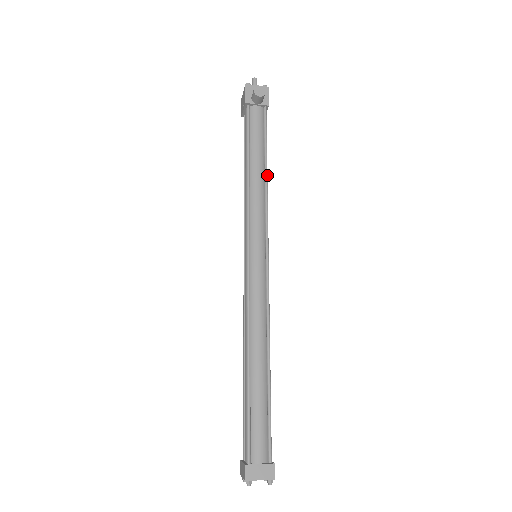
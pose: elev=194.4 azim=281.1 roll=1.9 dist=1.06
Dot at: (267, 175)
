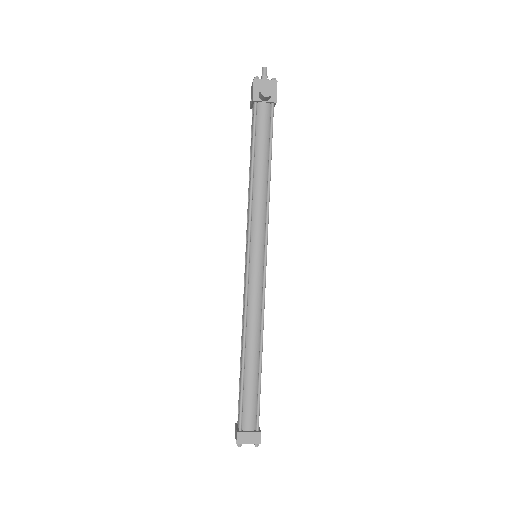
Dot at: (270, 178)
